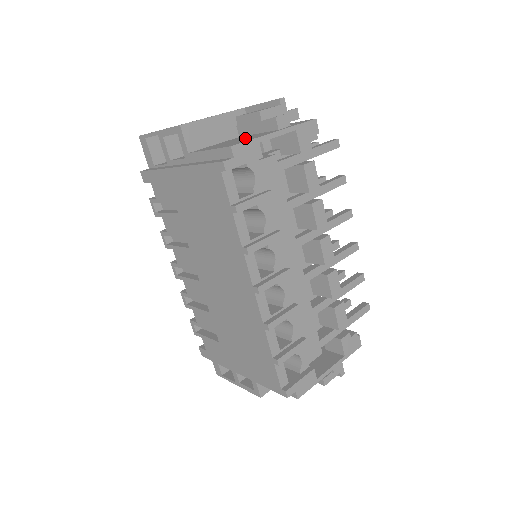
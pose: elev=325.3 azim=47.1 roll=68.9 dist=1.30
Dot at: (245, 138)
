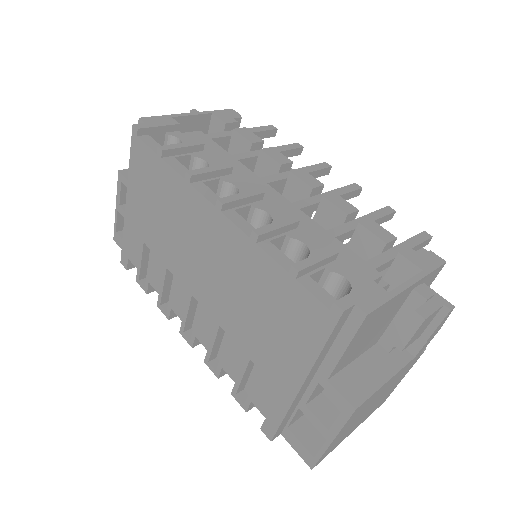
Dot at: occluded
